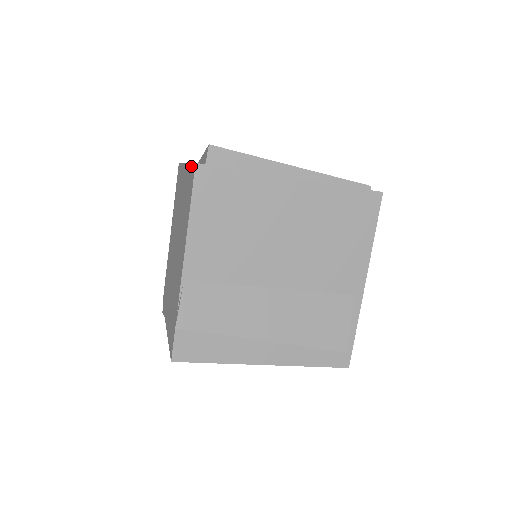
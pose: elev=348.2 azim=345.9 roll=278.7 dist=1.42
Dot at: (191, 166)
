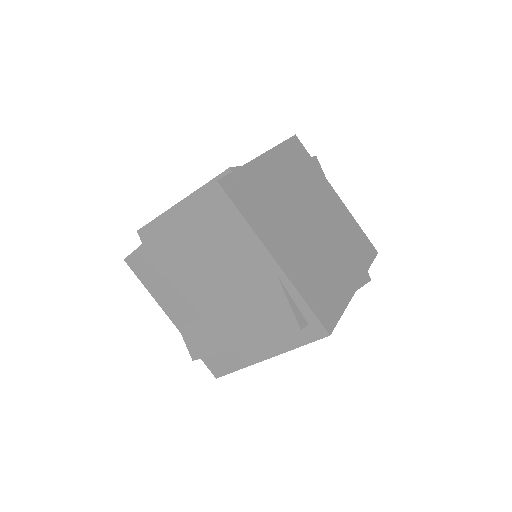
Dot at: occluded
